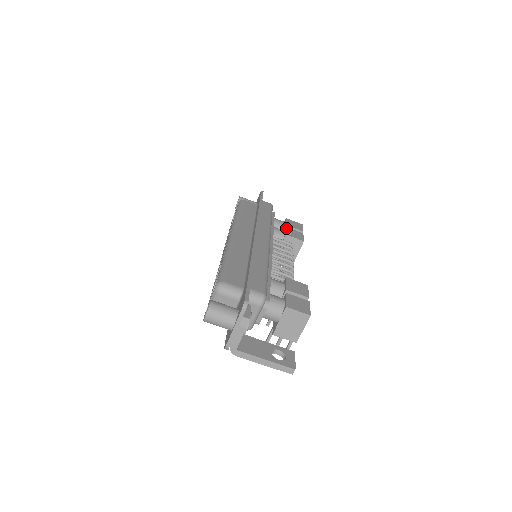
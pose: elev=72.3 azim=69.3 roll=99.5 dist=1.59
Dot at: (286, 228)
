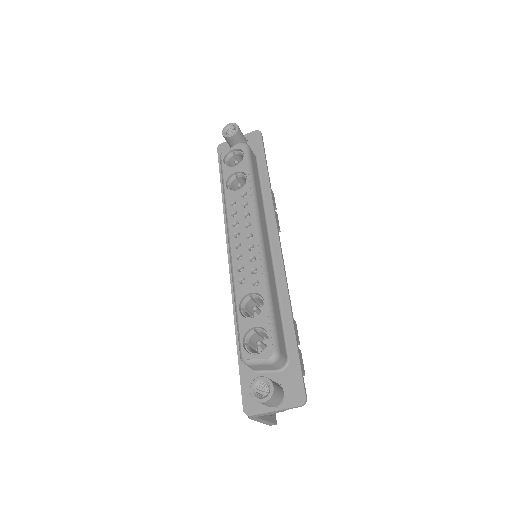
Dot at: occluded
